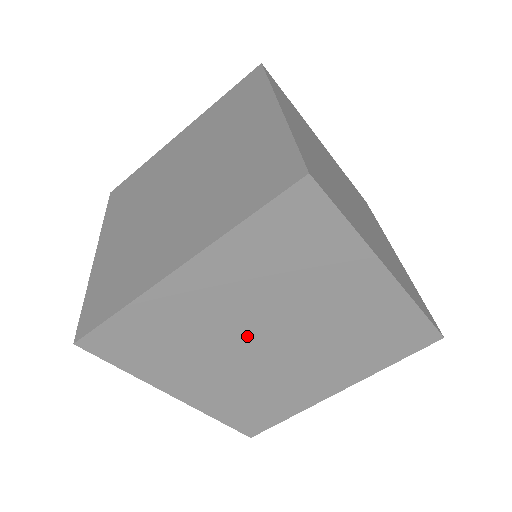
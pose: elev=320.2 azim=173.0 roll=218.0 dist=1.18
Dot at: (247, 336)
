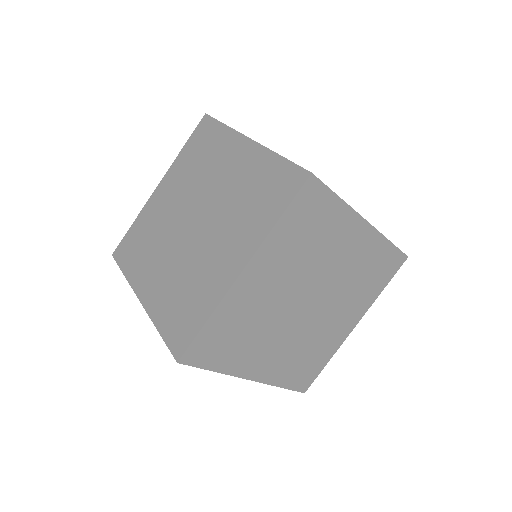
Dot at: (291, 306)
